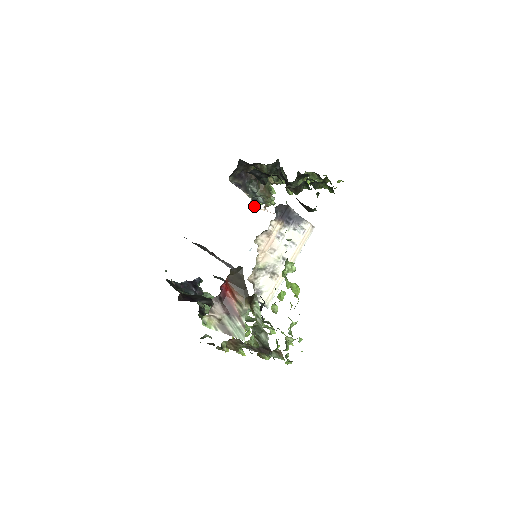
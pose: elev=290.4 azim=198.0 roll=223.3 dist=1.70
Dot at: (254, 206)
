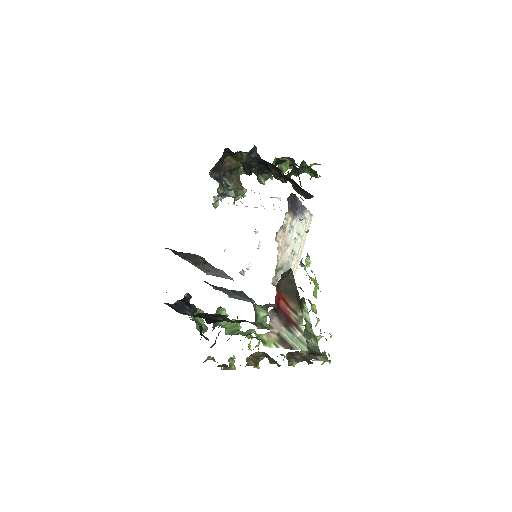
Dot at: occluded
